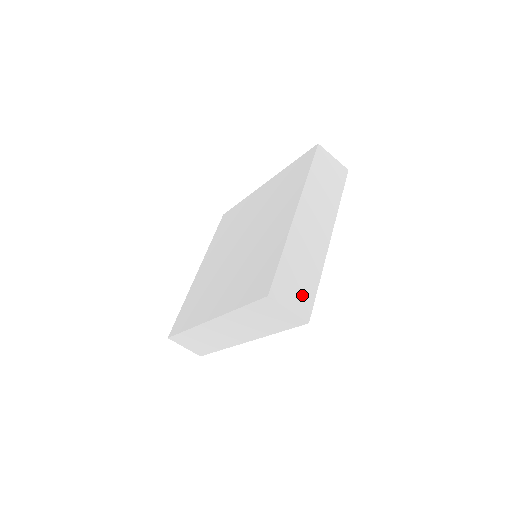
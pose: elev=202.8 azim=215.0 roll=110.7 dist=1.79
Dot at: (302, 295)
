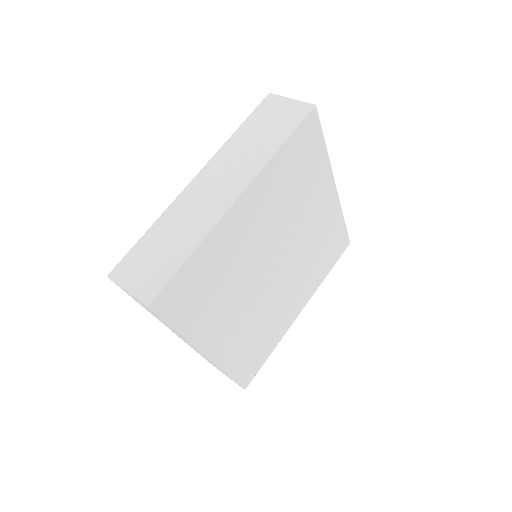
Dot at: (154, 273)
